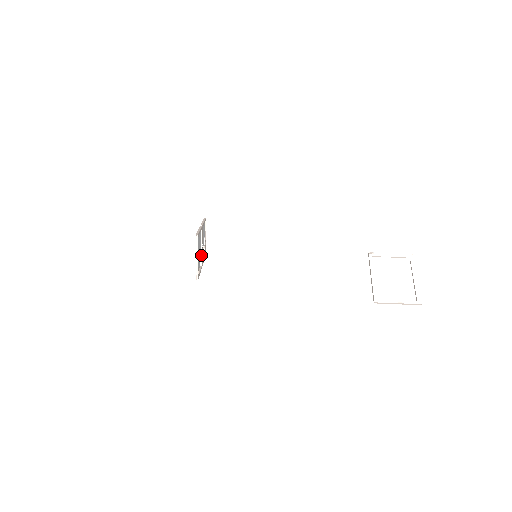
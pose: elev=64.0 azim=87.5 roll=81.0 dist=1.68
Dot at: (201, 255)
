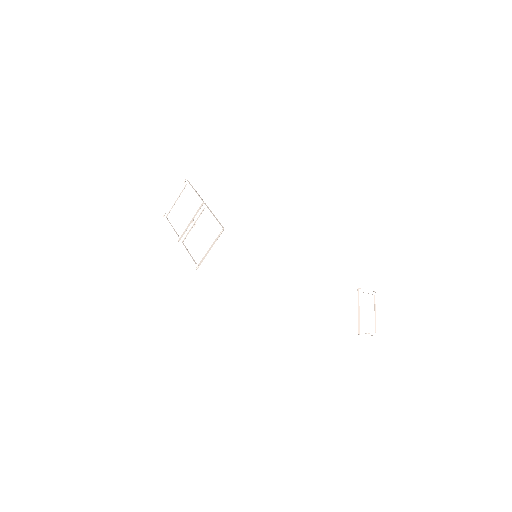
Dot at: occluded
